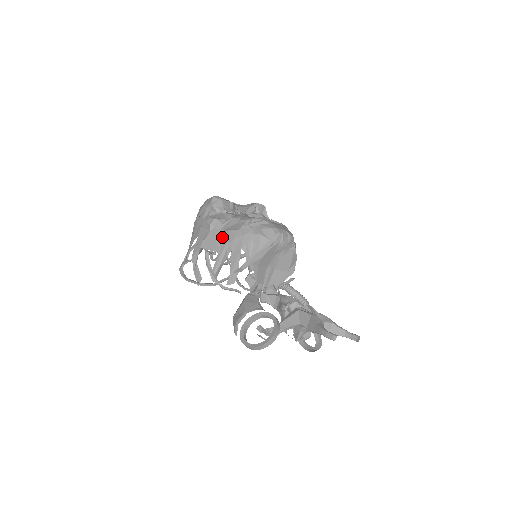
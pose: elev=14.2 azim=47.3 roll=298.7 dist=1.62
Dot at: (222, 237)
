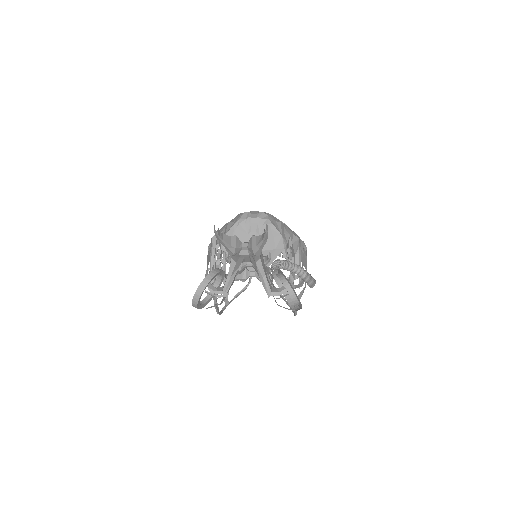
Dot at: (210, 247)
